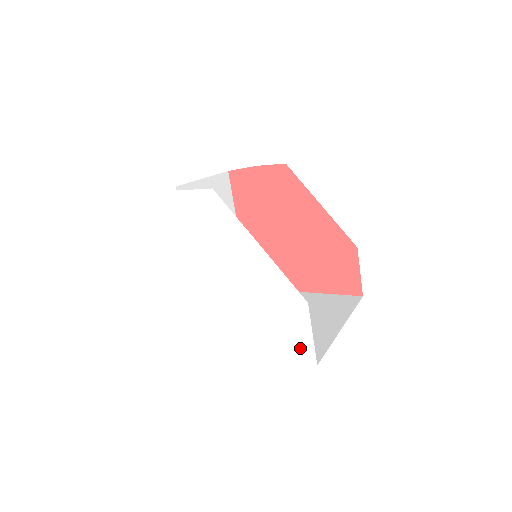
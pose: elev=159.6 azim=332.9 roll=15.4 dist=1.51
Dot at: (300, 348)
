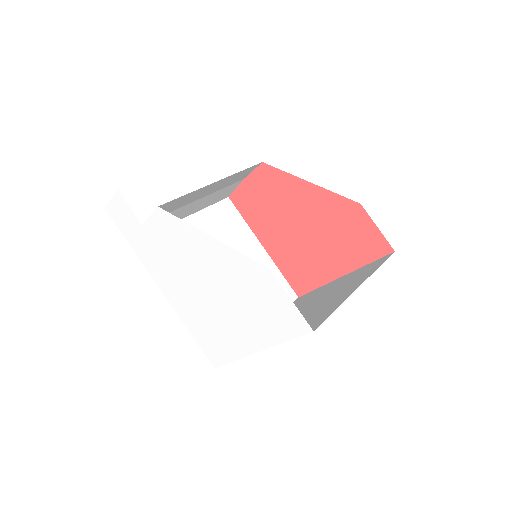
Dot at: (291, 320)
